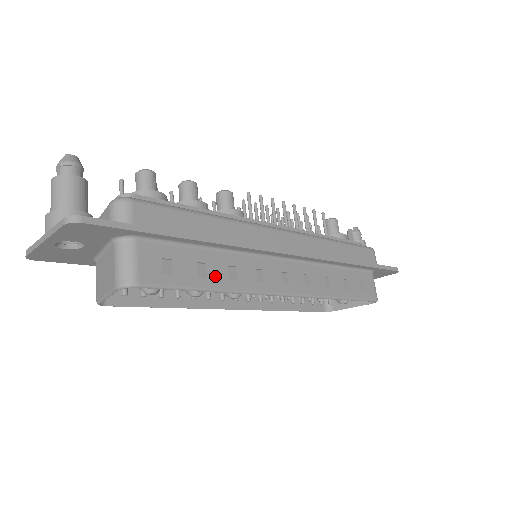
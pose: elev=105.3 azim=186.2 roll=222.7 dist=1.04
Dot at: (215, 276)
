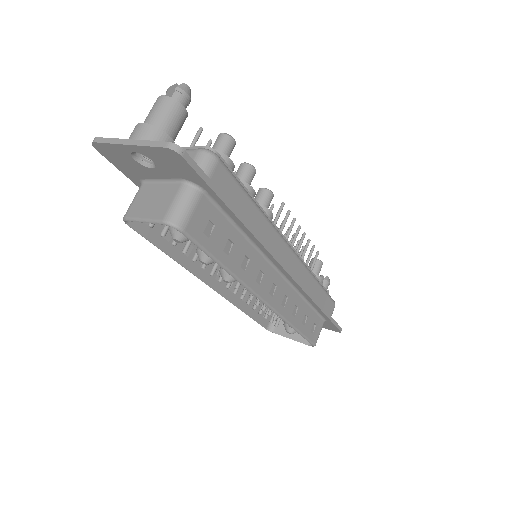
Dot at: (233, 258)
